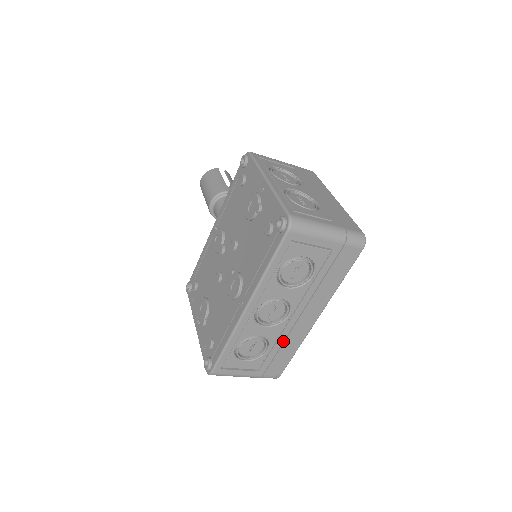
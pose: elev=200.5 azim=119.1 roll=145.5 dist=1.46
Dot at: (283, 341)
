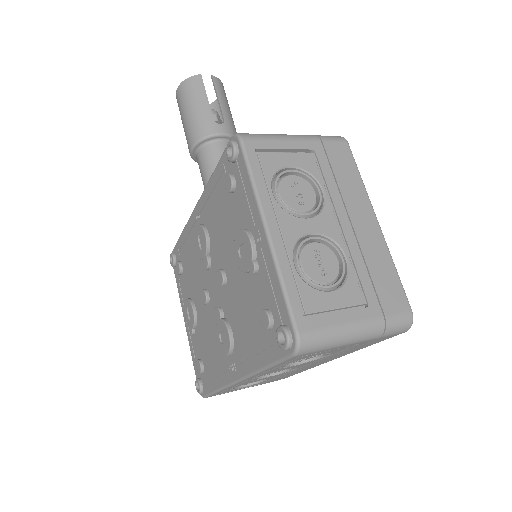
Dot at: (288, 374)
